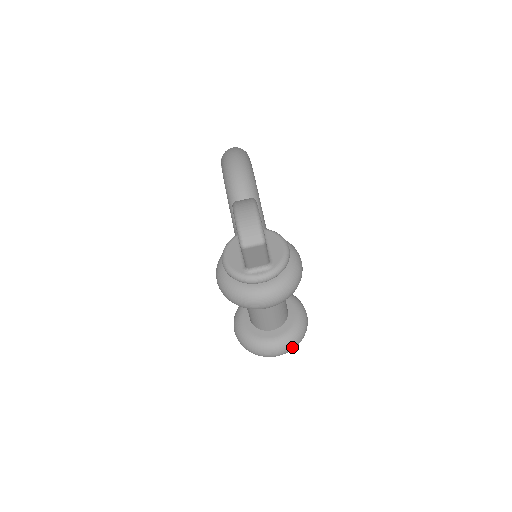
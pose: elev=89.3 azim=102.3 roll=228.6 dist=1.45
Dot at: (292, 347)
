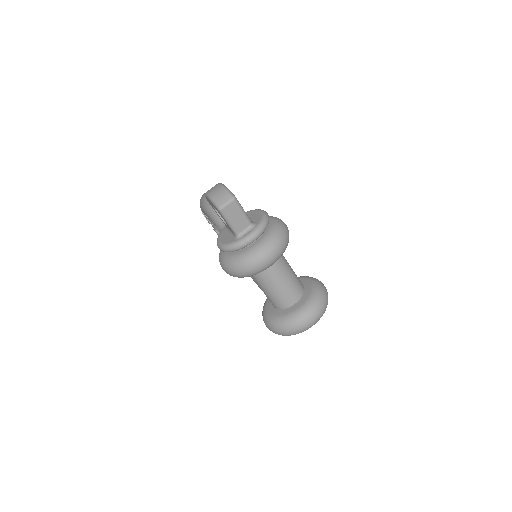
Dot at: (320, 309)
